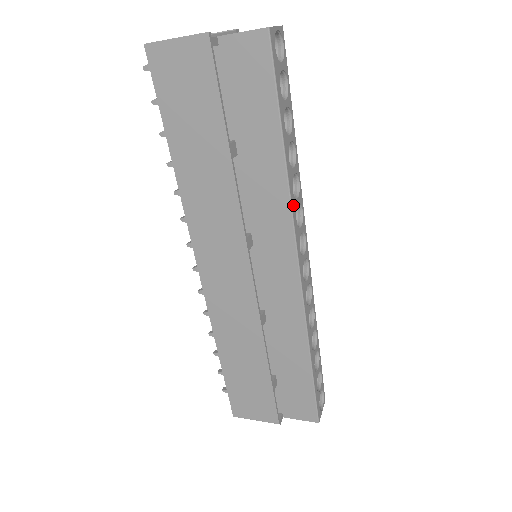
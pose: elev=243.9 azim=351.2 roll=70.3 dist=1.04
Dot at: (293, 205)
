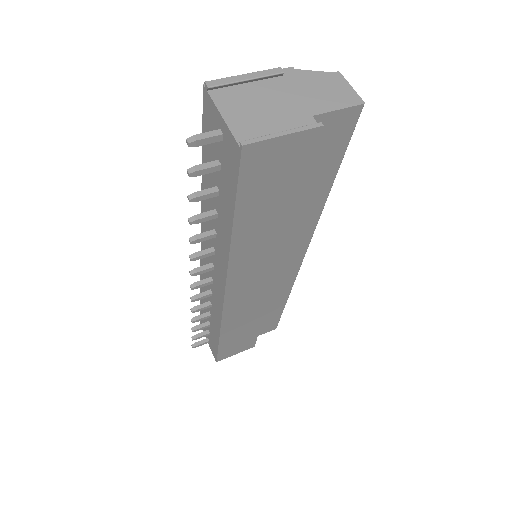
Dot at: occluded
